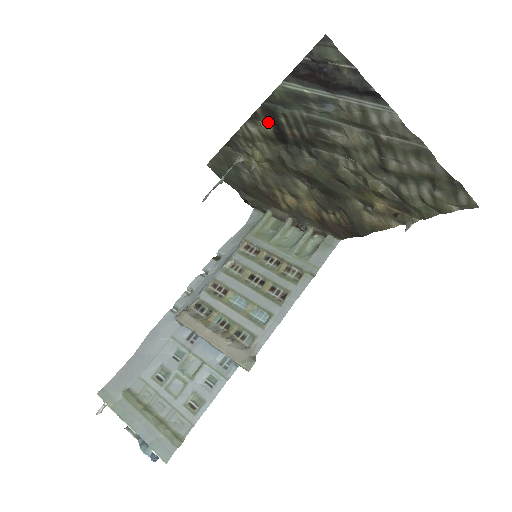
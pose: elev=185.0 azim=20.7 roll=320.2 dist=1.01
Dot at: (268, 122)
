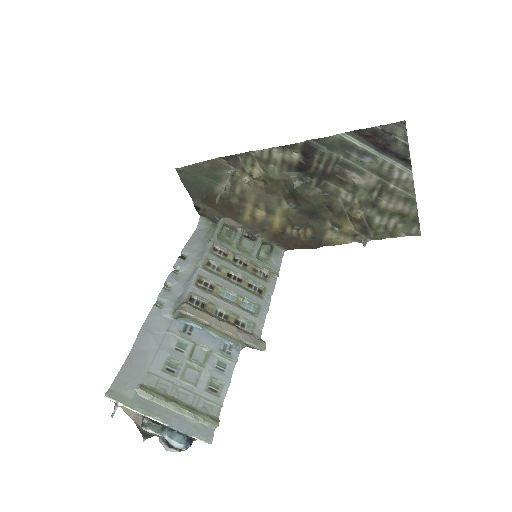
Dot at: (299, 153)
